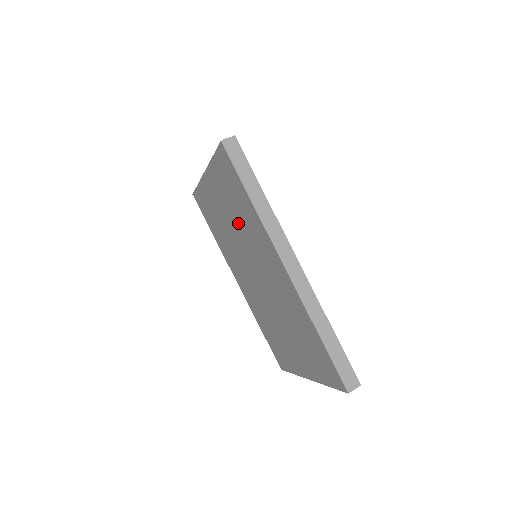
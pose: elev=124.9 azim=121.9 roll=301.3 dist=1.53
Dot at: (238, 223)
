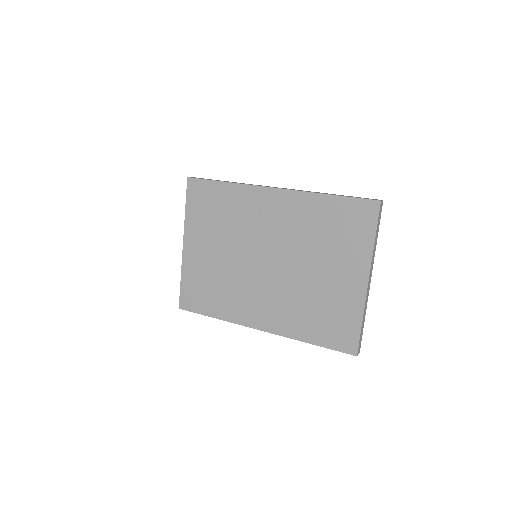
Dot at: (228, 232)
